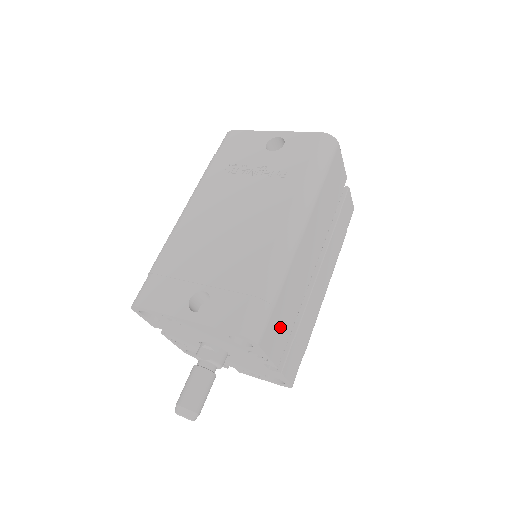
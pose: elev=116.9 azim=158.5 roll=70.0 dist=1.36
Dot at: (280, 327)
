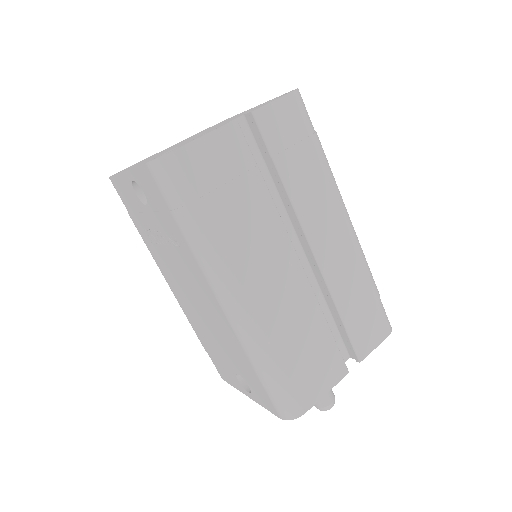
Dot at: (315, 364)
